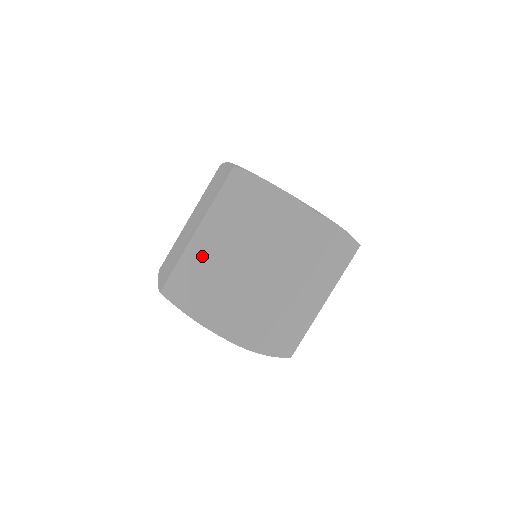
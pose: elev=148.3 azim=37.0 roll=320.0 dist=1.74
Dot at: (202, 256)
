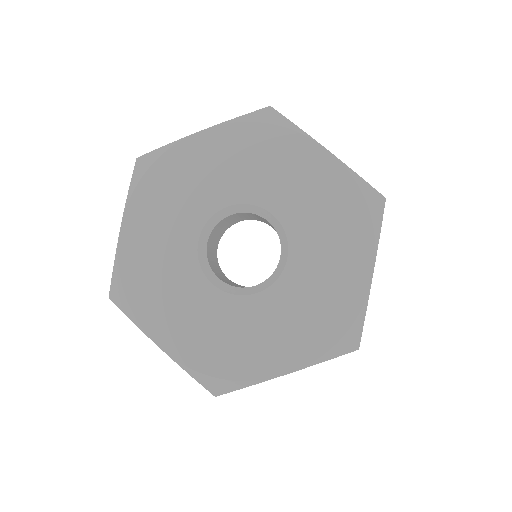
Dot at: occluded
